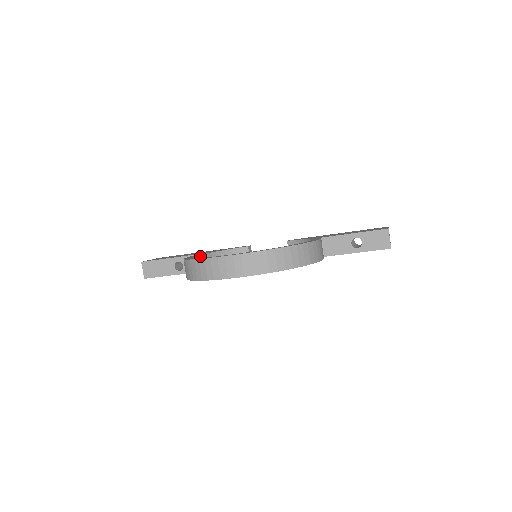
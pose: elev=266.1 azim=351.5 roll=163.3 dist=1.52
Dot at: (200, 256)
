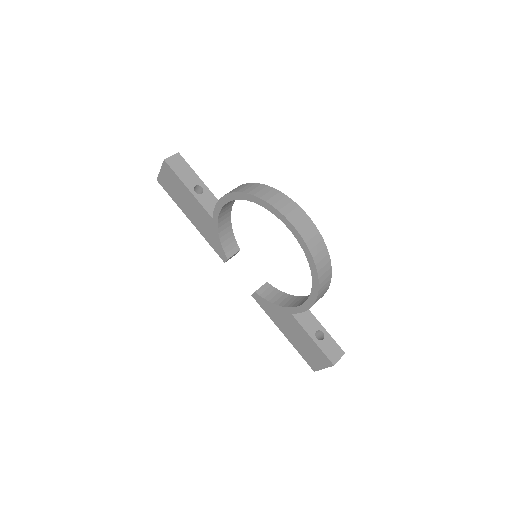
Dot at: (233, 203)
